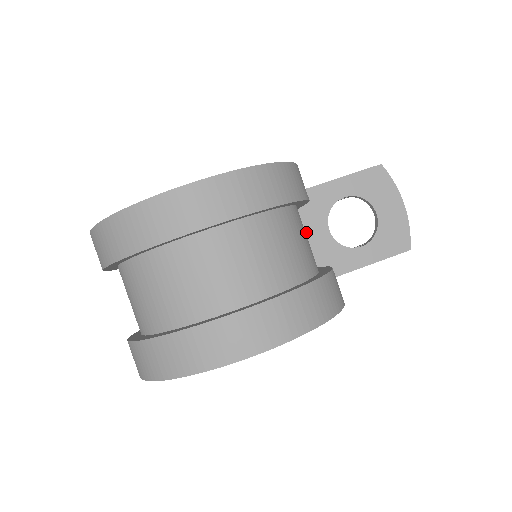
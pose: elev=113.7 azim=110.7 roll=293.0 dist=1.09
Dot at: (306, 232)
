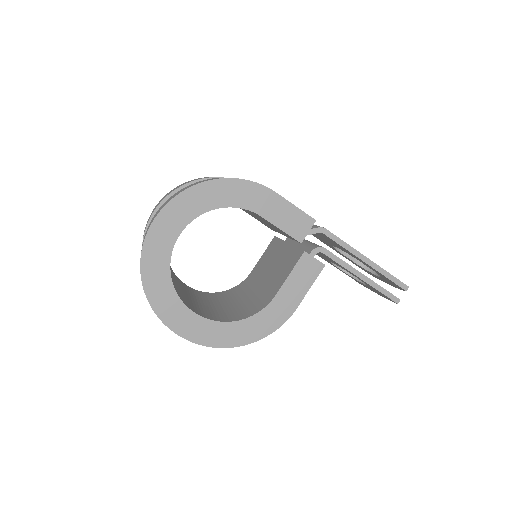
Dot at: occluded
